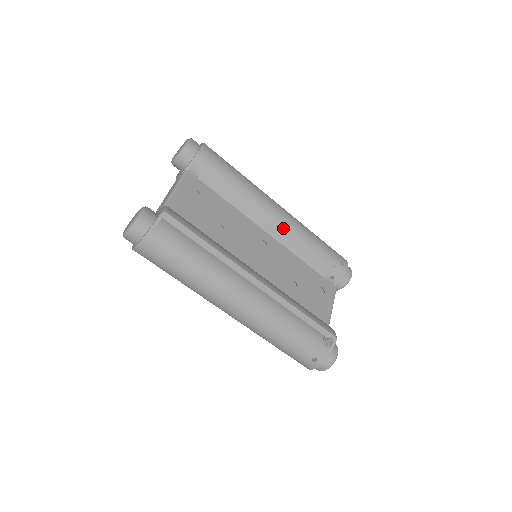
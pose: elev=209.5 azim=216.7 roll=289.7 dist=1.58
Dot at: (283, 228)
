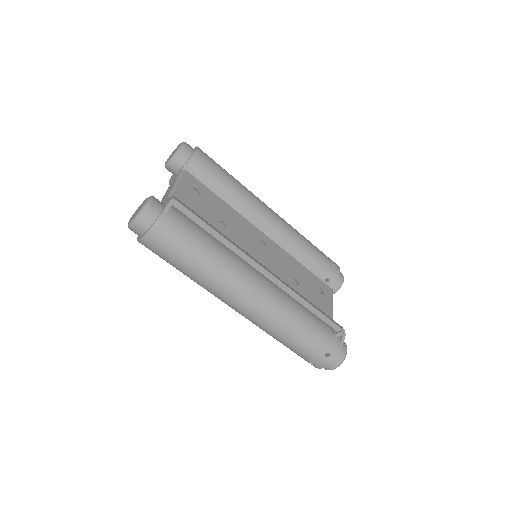
Dot at: (278, 230)
